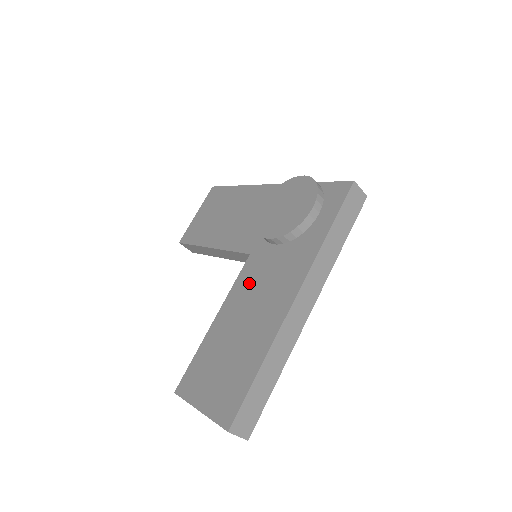
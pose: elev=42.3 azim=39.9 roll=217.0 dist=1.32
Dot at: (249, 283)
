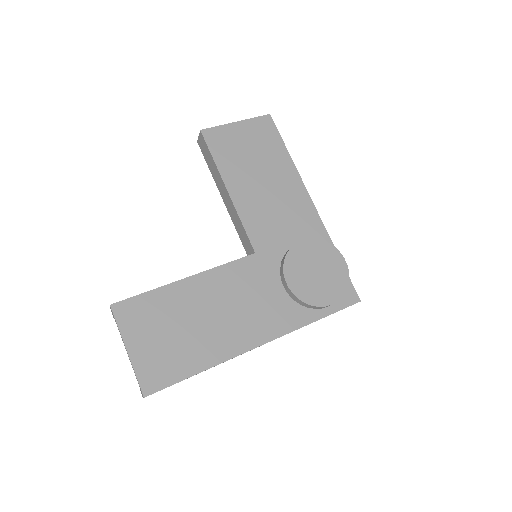
Dot at: (238, 282)
